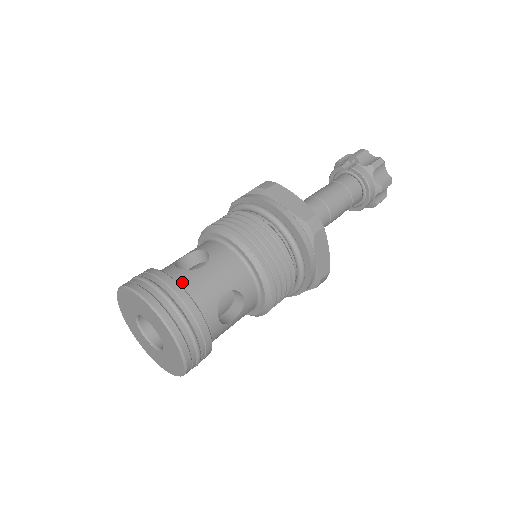
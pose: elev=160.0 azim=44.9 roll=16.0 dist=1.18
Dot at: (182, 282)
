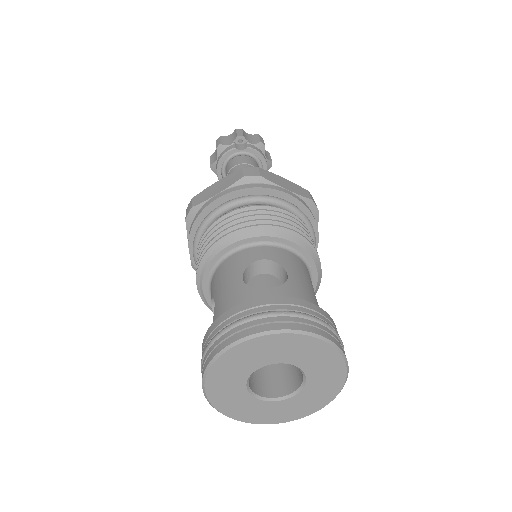
Dot at: occluded
